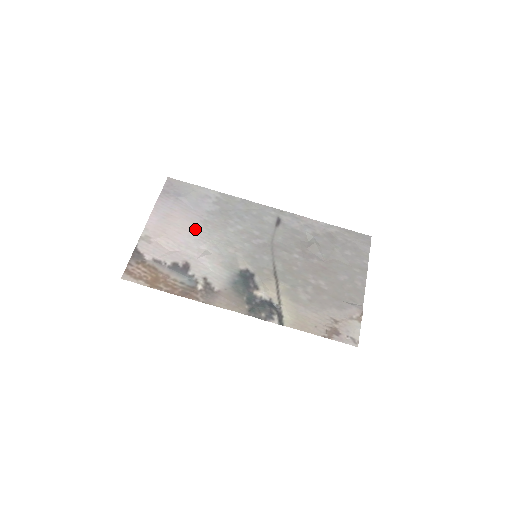
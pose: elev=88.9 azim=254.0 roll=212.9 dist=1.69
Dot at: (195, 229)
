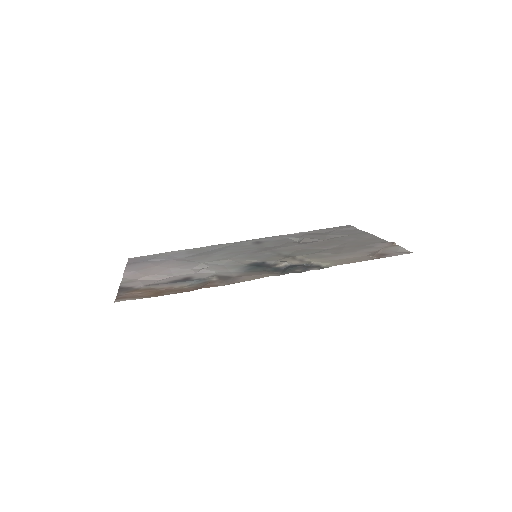
Dot at: (179, 264)
